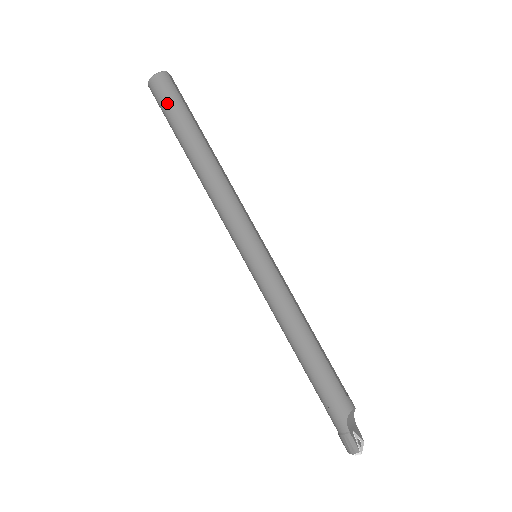
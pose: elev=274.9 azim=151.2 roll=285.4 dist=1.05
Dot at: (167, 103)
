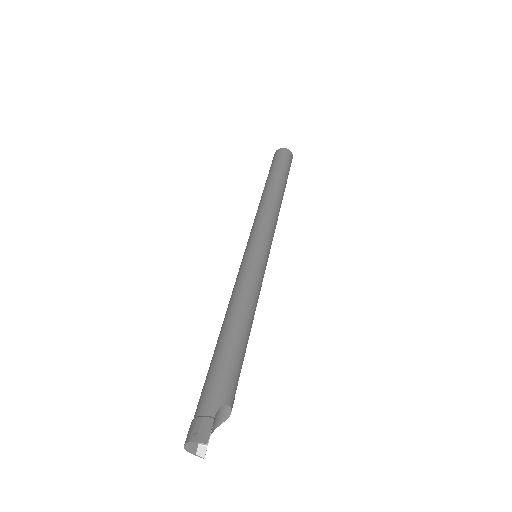
Dot at: (283, 160)
